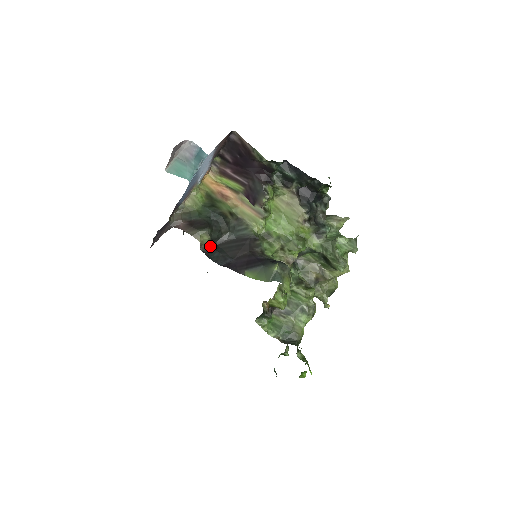
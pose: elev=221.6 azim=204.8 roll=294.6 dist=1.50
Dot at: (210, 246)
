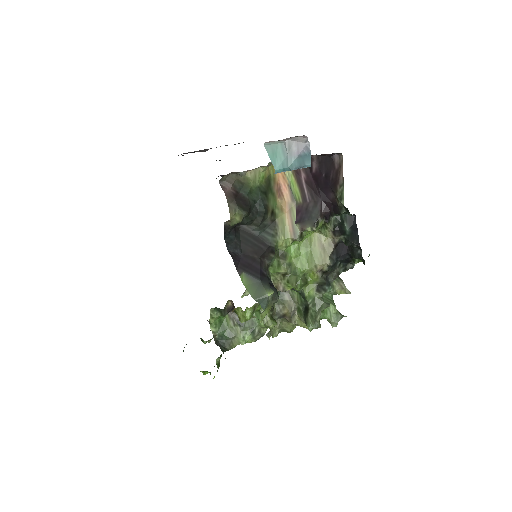
Dot at: (234, 226)
